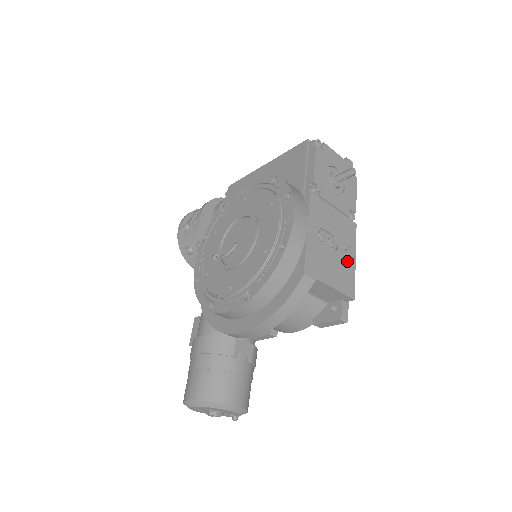
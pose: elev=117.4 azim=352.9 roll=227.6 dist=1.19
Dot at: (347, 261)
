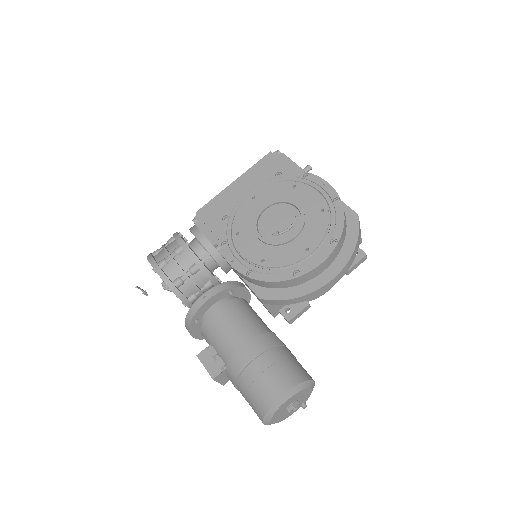
Dot at: occluded
